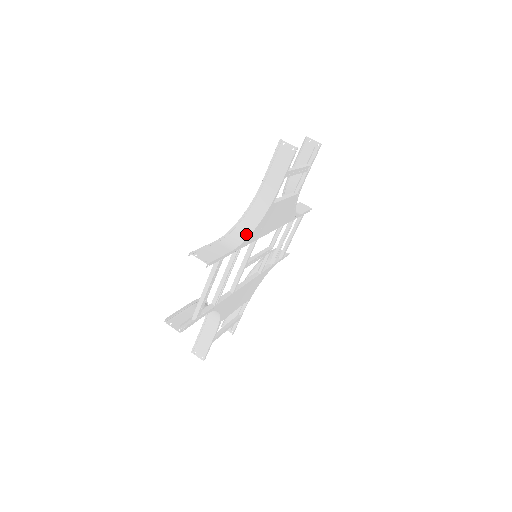
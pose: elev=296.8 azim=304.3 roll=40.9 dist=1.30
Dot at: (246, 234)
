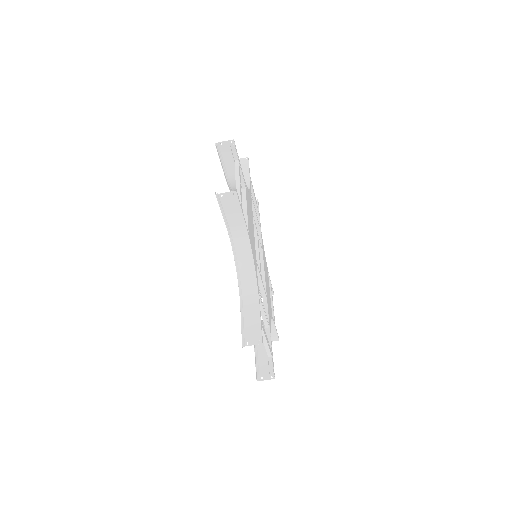
Dot at: (252, 276)
